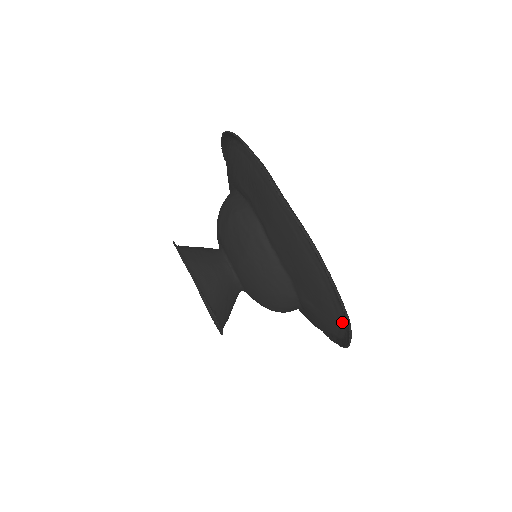
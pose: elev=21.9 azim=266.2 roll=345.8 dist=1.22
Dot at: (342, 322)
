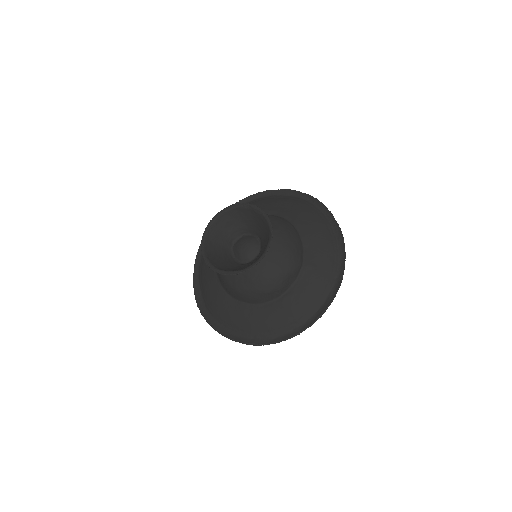
Dot at: (334, 277)
